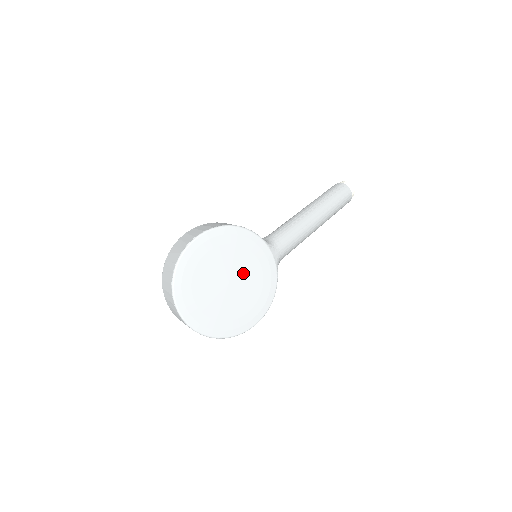
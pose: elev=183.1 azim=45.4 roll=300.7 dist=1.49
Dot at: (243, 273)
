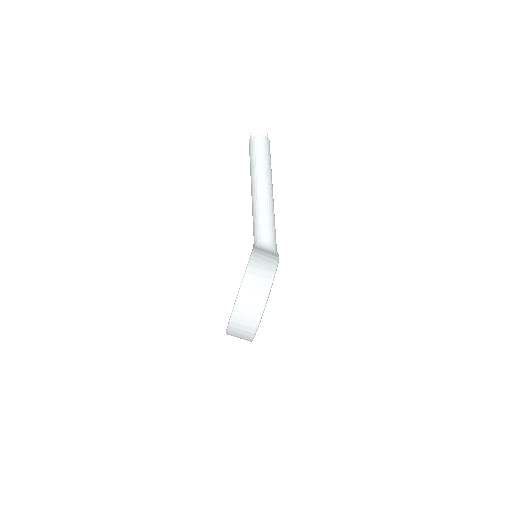
Dot at: occluded
